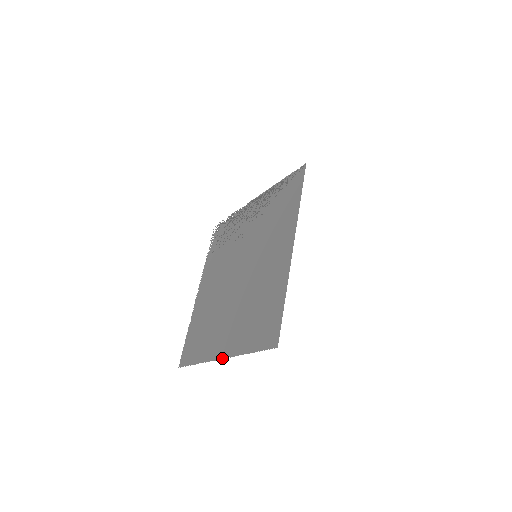
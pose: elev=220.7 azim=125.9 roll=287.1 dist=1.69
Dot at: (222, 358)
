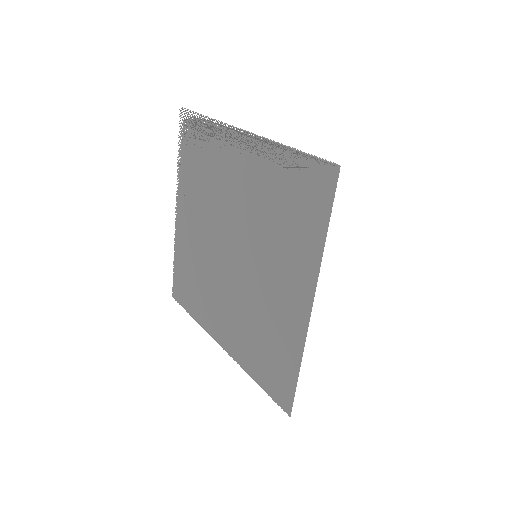
Dot at: occluded
